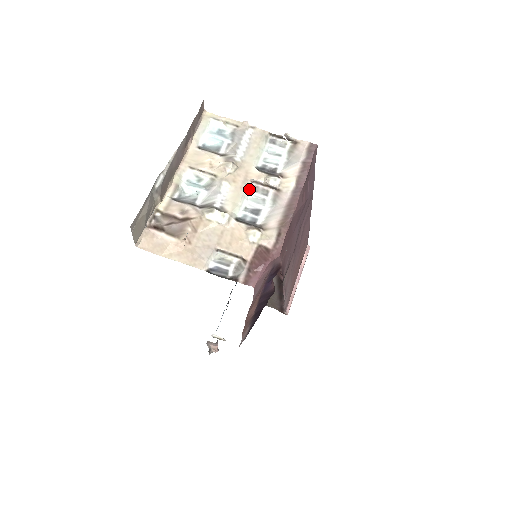
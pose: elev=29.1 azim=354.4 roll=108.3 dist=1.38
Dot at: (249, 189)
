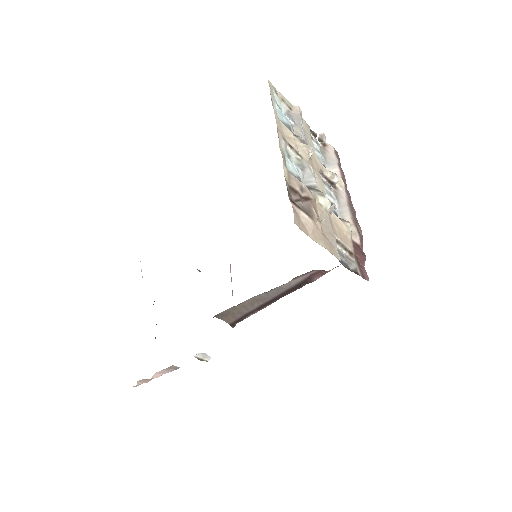
Dot at: occluded
